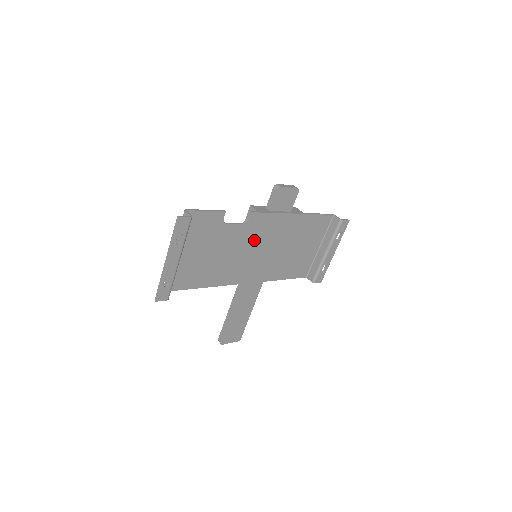
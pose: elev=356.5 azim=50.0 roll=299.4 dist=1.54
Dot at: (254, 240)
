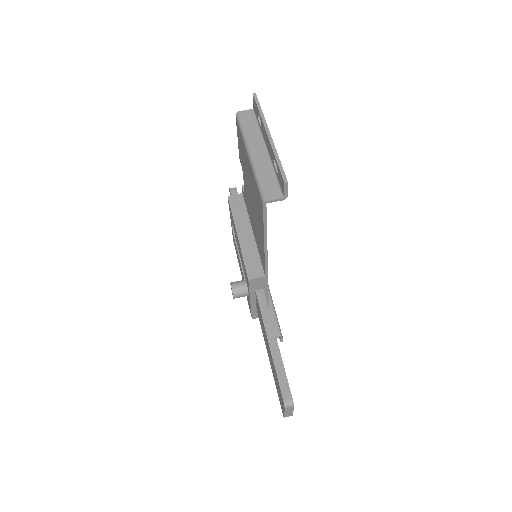
Dot at: occluded
